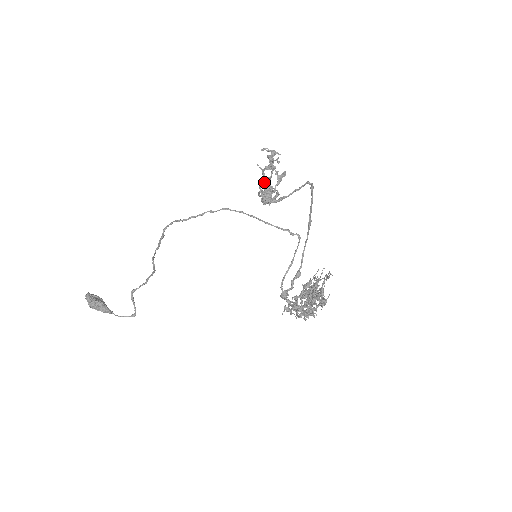
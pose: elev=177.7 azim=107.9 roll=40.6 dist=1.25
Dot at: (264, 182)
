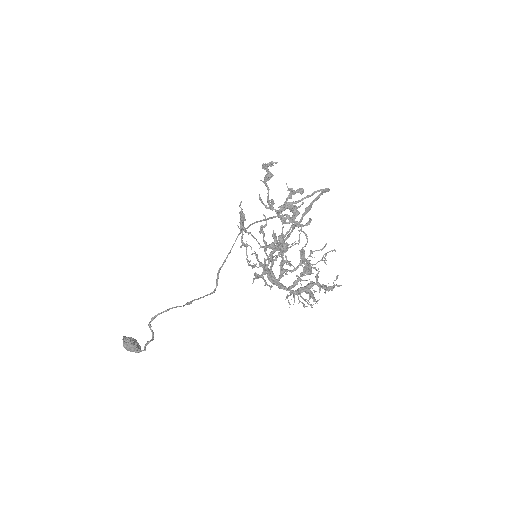
Dot at: (289, 209)
